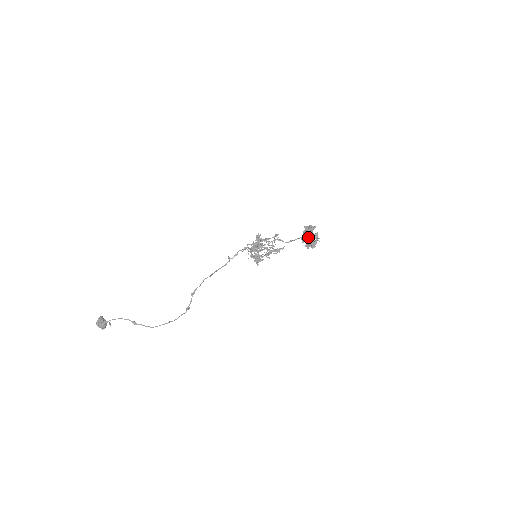
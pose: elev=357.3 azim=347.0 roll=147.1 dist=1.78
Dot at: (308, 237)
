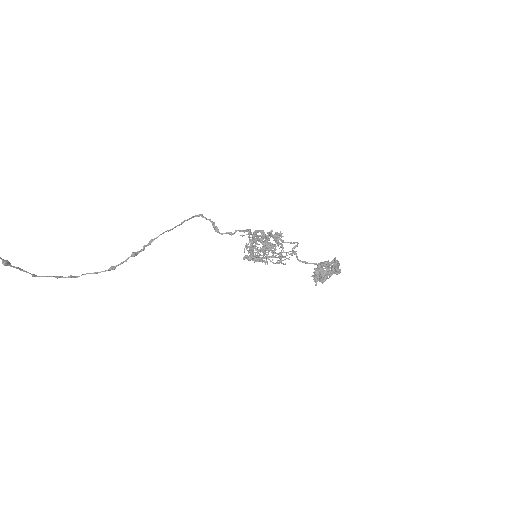
Dot at: (327, 275)
